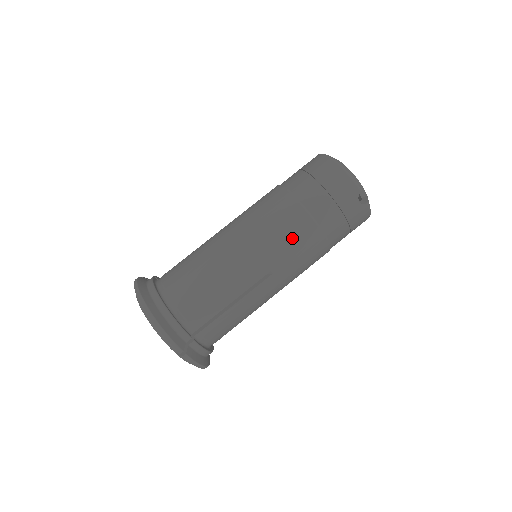
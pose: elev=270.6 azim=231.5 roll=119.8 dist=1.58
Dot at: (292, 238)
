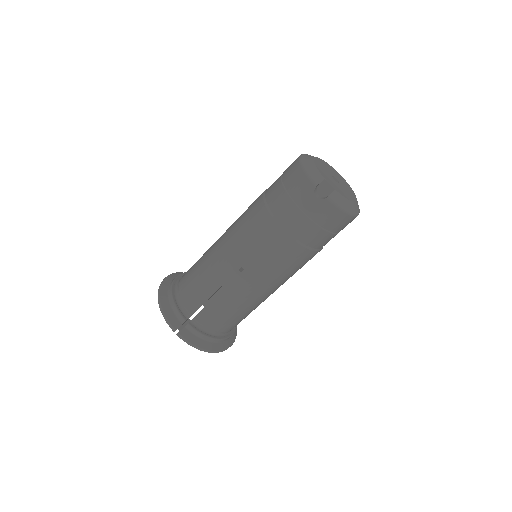
Dot at: (256, 236)
